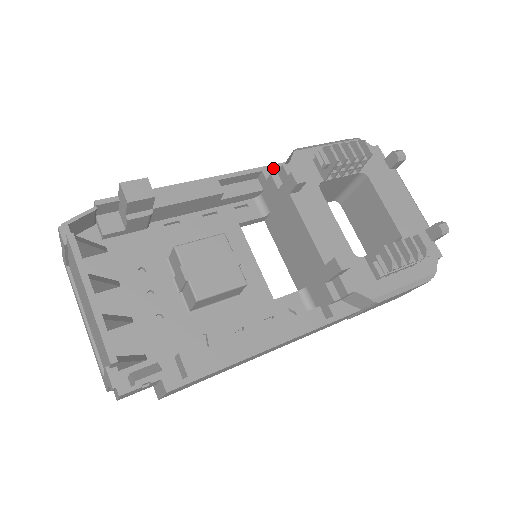
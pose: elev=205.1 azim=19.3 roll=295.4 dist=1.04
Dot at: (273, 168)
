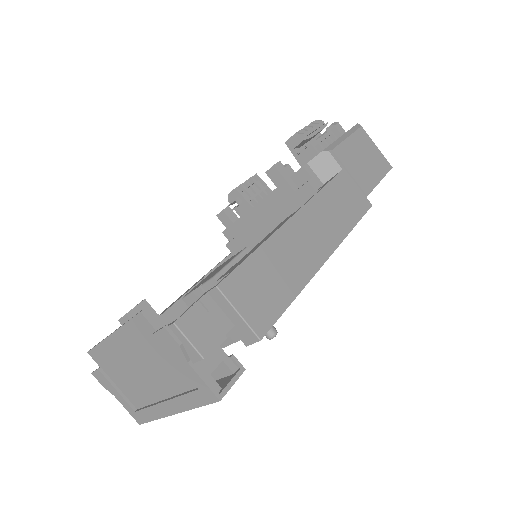
Dot at: occluded
